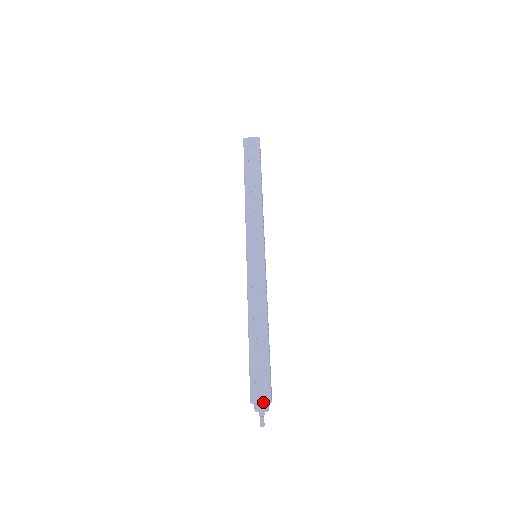
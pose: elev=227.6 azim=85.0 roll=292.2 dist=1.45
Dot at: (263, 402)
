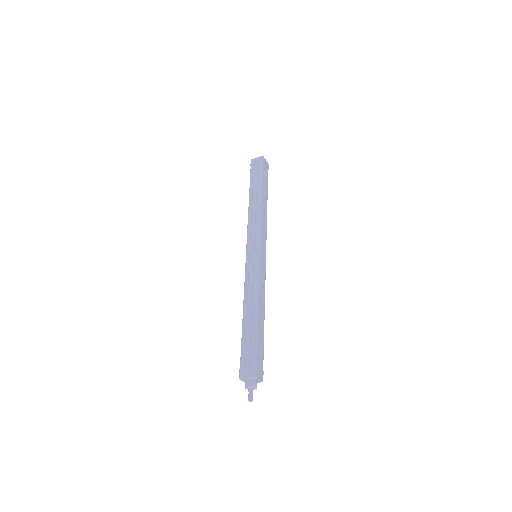
Dot at: (250, 379)
